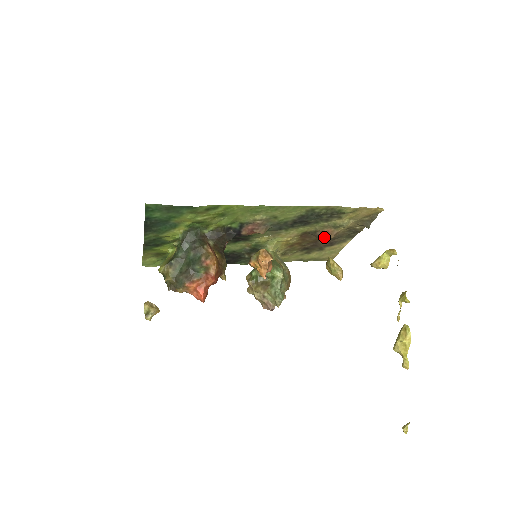
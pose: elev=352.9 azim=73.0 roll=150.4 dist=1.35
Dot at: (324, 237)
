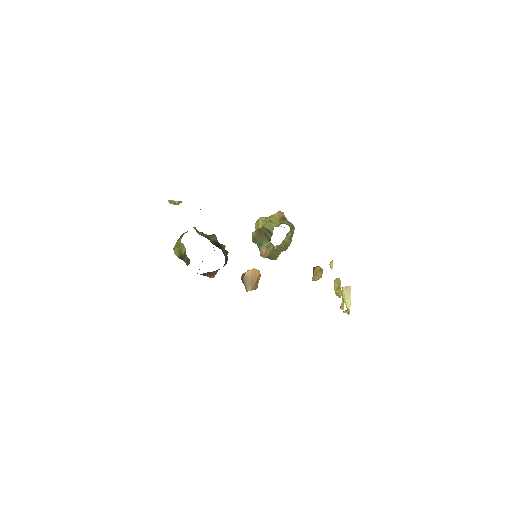
Dot at: occluded
